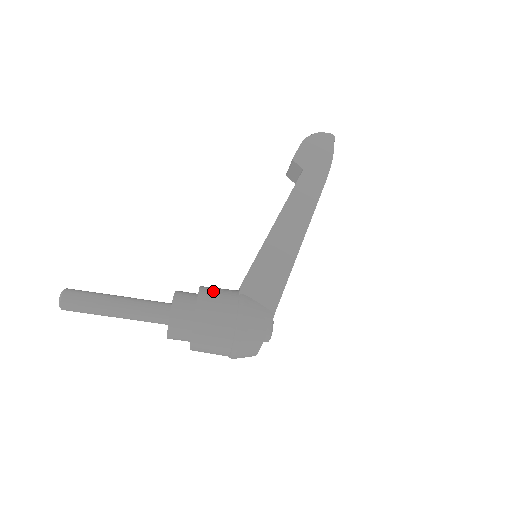
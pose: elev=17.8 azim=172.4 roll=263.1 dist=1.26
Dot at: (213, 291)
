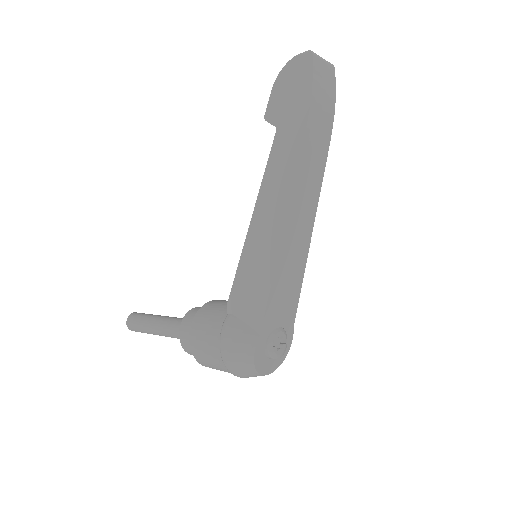
Dot at: (208, 311)
